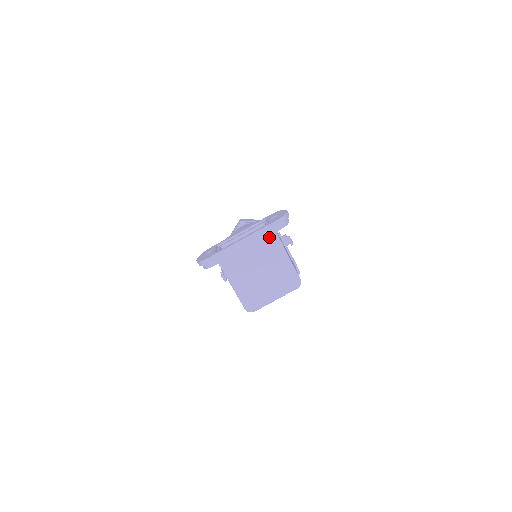
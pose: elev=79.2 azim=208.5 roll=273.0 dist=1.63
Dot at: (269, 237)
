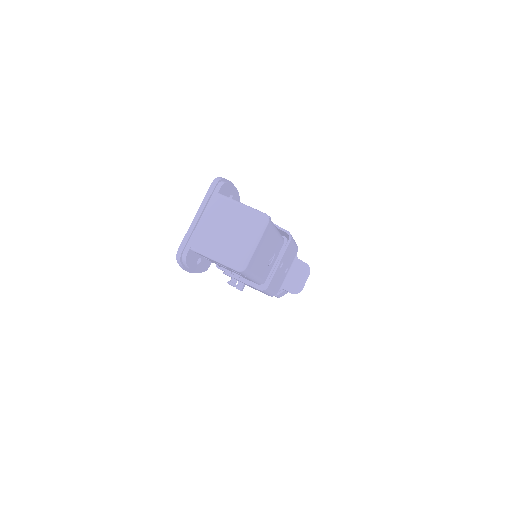
Dot at: (216, 200)
